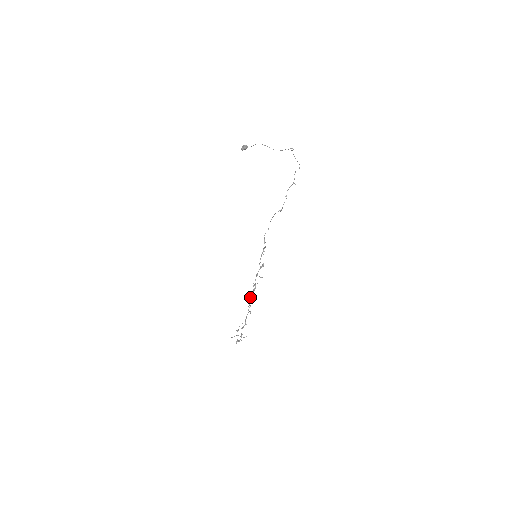
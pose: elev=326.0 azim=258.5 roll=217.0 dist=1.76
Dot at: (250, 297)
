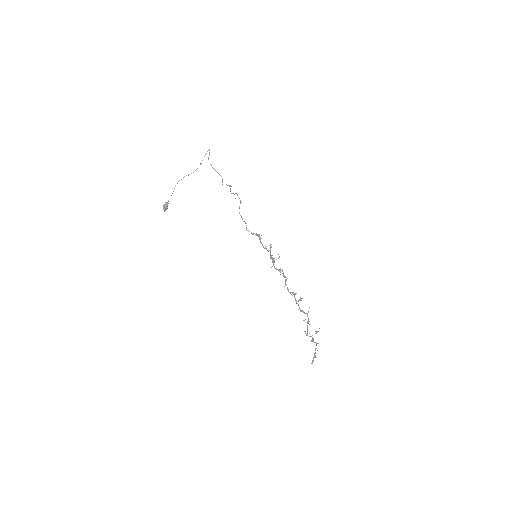
Dot at: occluded
